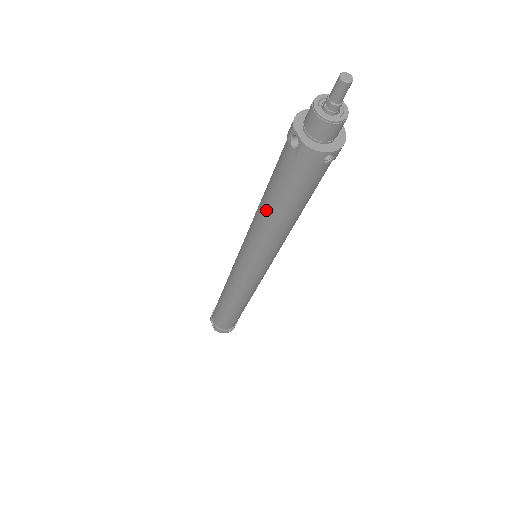
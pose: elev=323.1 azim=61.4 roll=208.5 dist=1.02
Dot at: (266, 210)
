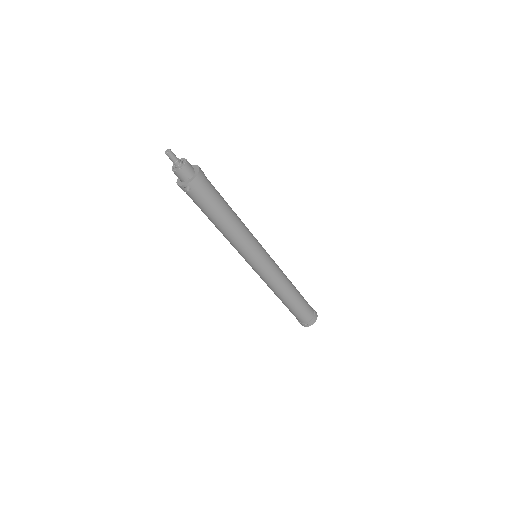
Dot at: occluded
